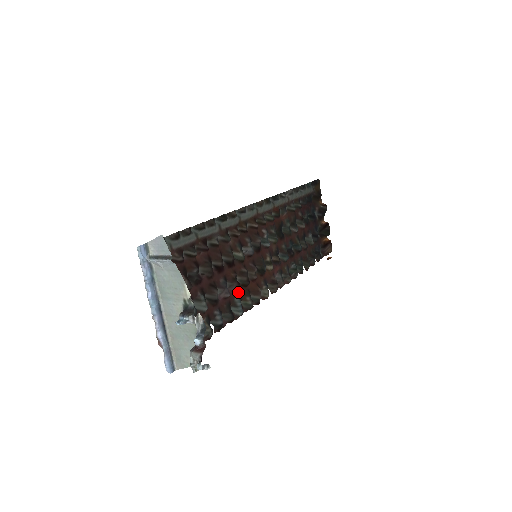
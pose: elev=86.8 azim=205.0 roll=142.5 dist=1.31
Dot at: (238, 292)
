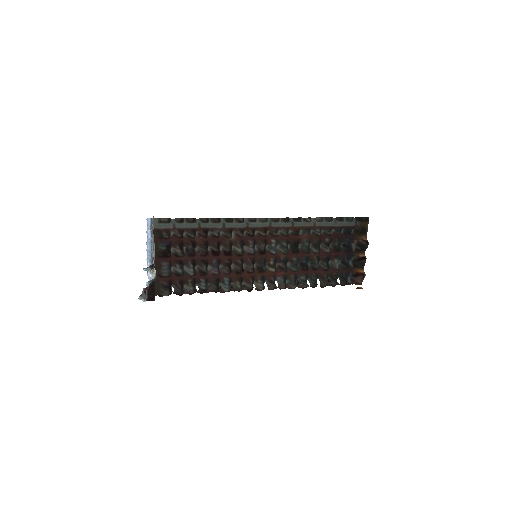
Dot at: (230, 275)
